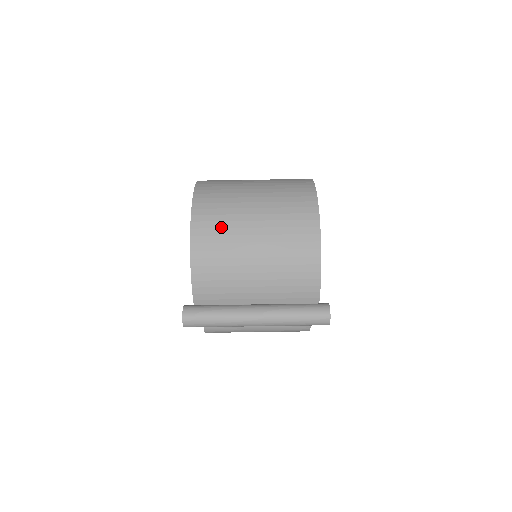
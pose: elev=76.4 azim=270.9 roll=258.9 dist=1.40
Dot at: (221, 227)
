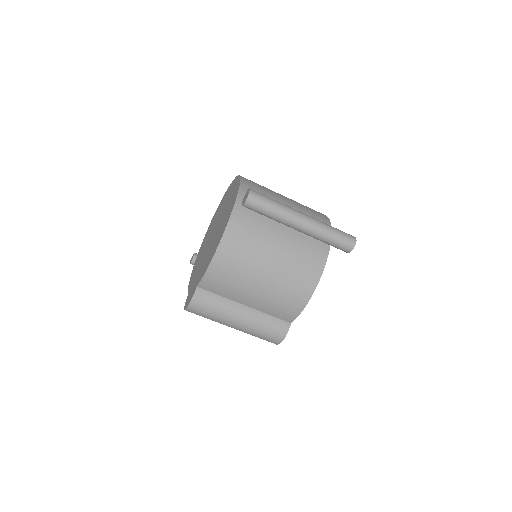
Dot at: (263, 190)
